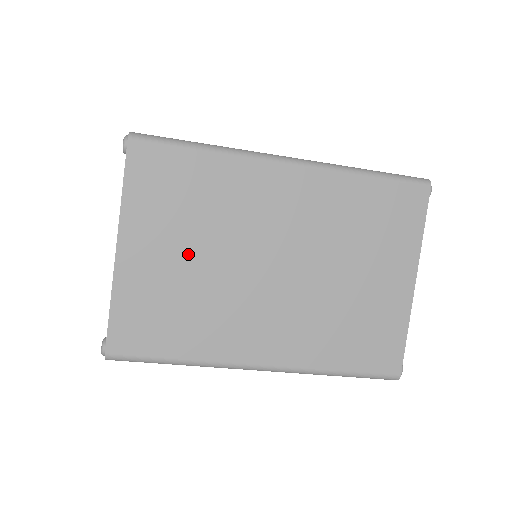
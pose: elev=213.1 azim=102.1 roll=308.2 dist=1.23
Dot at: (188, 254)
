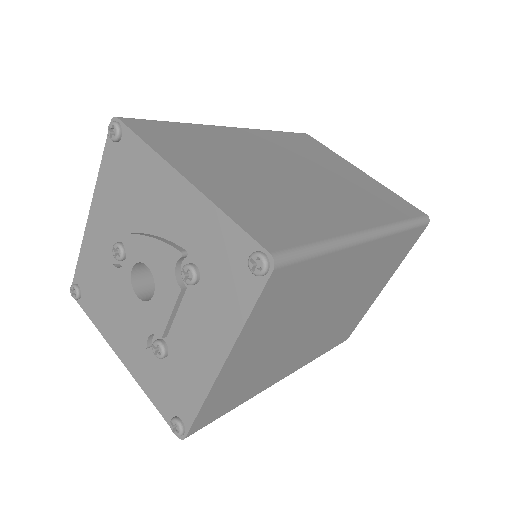
Dot at: (275, 339)
